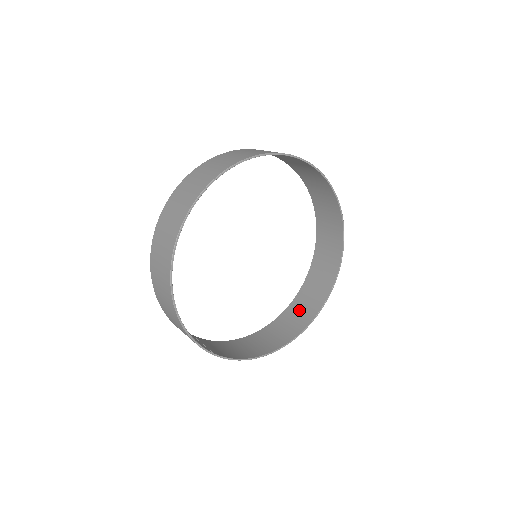
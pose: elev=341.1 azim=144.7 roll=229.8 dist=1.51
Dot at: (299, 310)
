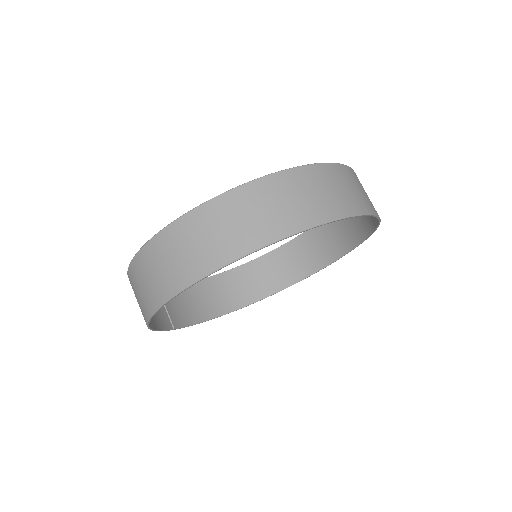
Dot at: (275, 267)
